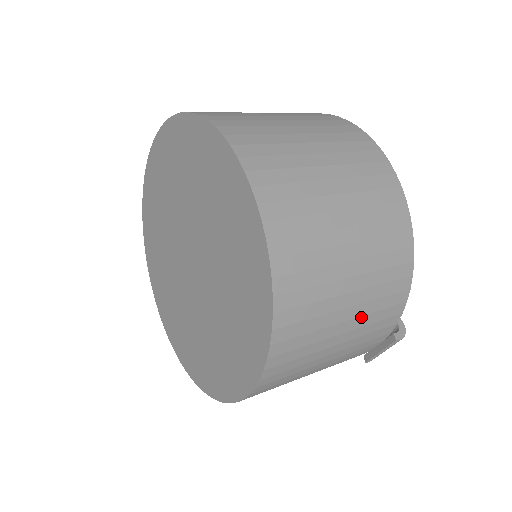
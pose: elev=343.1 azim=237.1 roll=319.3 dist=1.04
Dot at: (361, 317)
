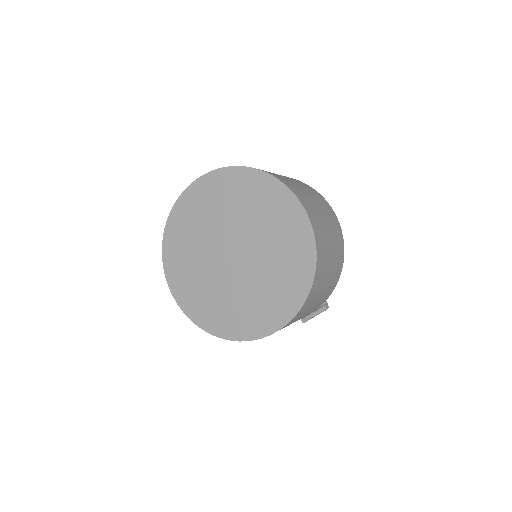
Dot at: (324, 294)
